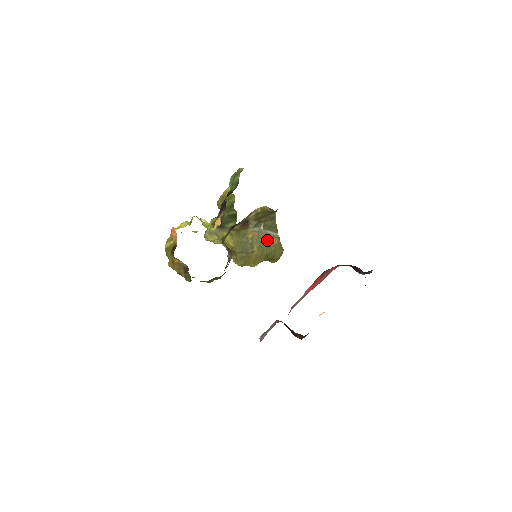
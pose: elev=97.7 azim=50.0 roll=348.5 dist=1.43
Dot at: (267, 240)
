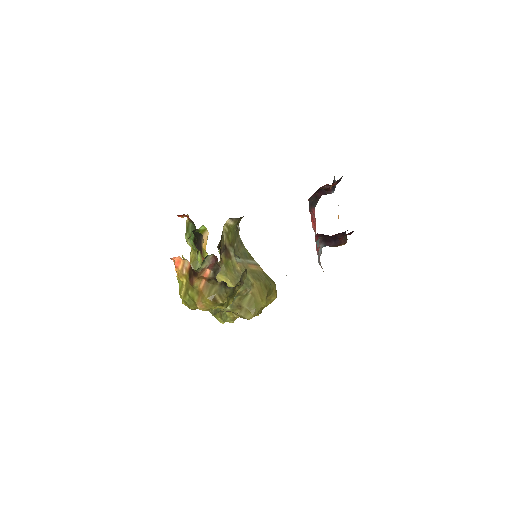
Dot at: (253, 269)
